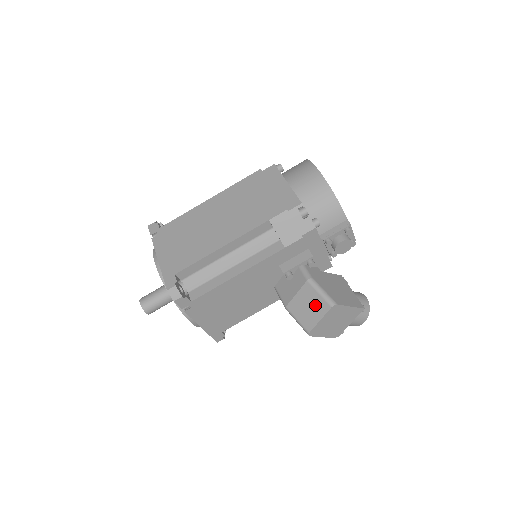
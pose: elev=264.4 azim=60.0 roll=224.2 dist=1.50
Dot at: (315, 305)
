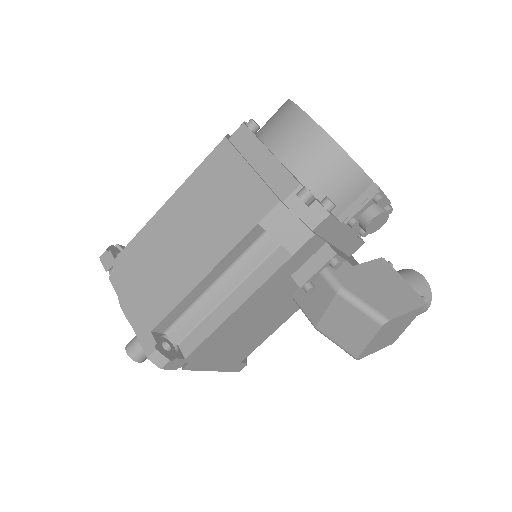
Dot at: (357, 324)
